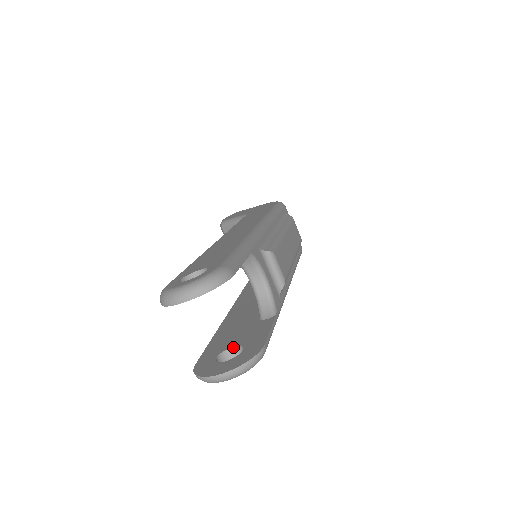
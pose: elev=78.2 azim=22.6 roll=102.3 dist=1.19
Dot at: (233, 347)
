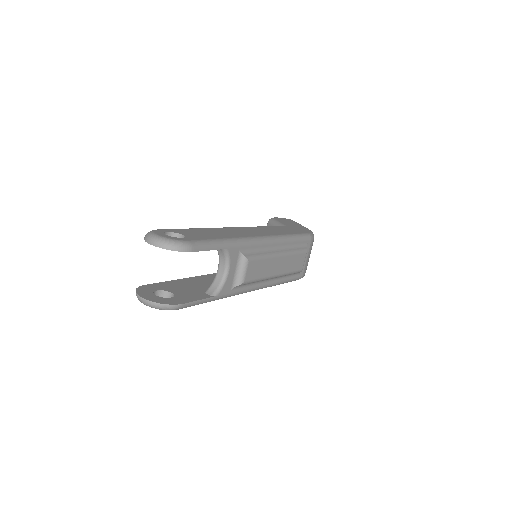
Dot at: (171, 293)
